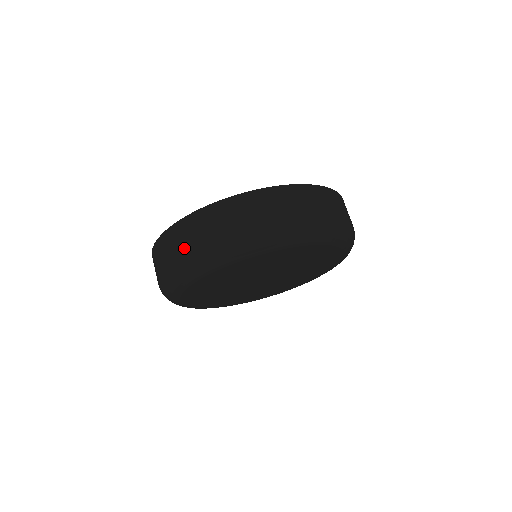
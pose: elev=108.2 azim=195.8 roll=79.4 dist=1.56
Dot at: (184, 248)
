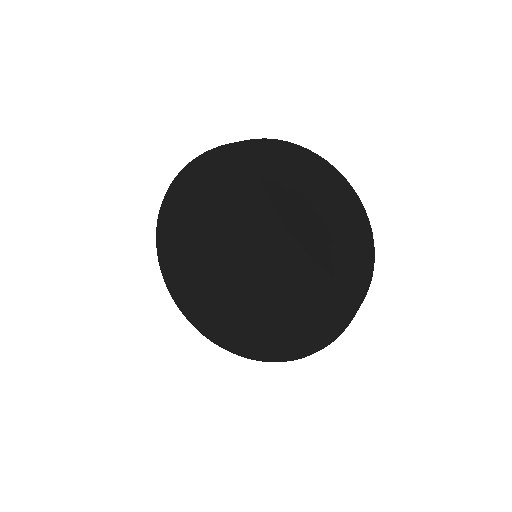
Dot at: occluded
